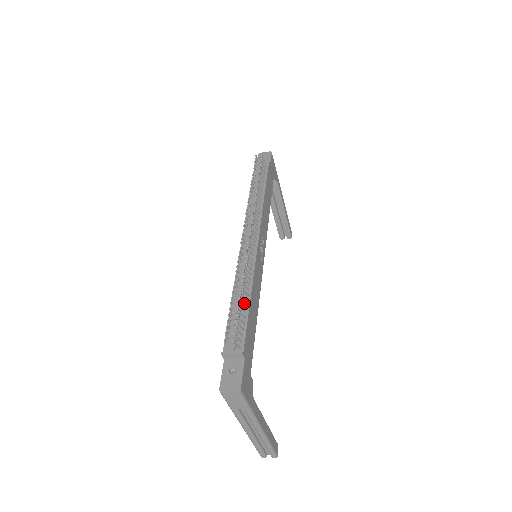
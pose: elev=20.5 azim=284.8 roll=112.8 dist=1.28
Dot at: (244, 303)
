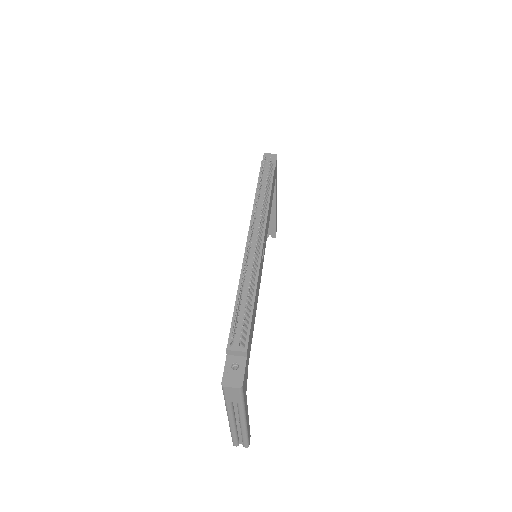
Dot at: (249, 303)
